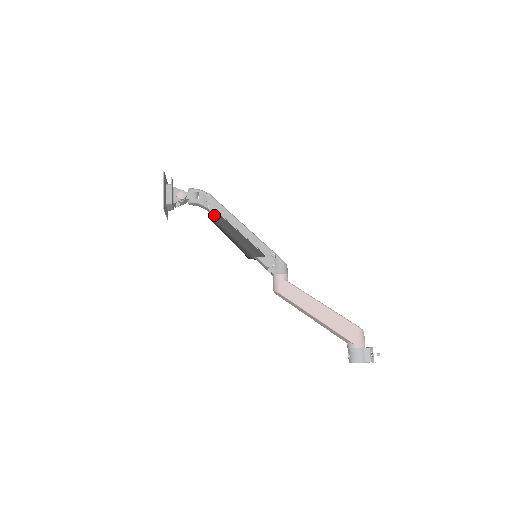
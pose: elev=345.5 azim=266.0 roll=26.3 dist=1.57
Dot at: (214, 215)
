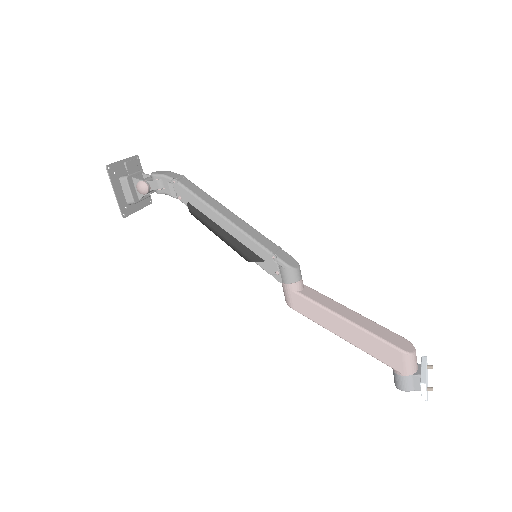
Dot at: (189, 210)
